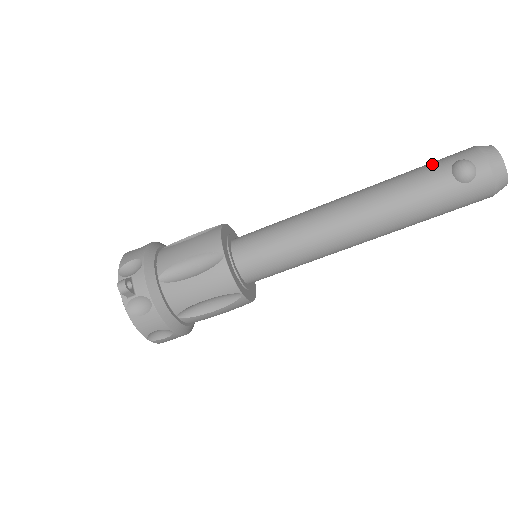
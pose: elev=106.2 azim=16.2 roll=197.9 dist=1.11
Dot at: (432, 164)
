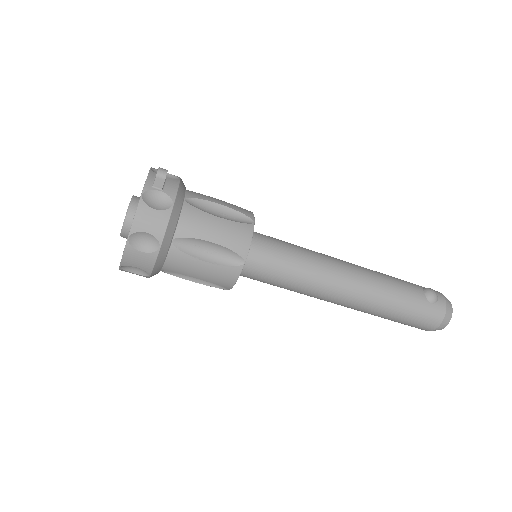
Dot at: occluded
